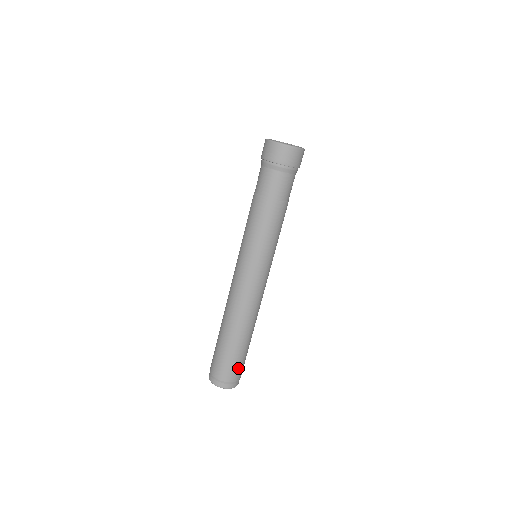
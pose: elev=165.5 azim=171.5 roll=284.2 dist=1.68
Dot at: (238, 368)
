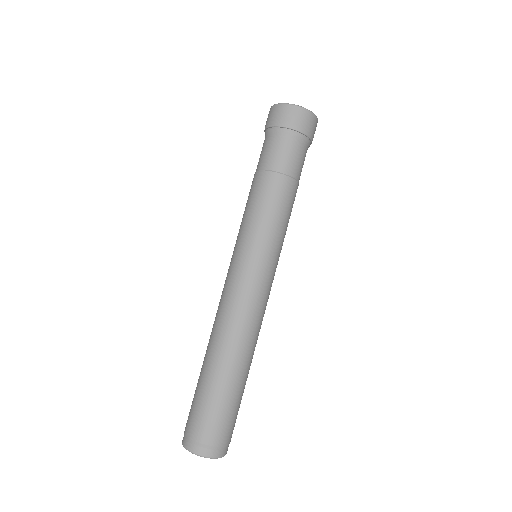
Dot at: (209, 420)
